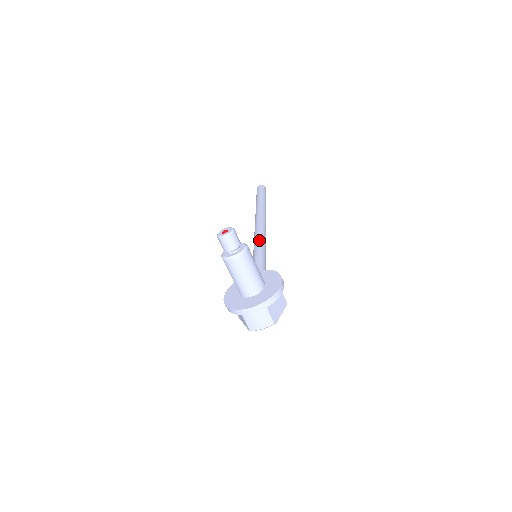
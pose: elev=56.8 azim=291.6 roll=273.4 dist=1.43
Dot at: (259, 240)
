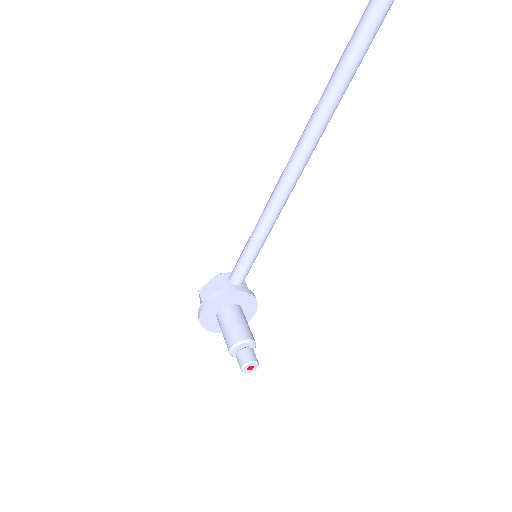
Dot at: (276, 219)
